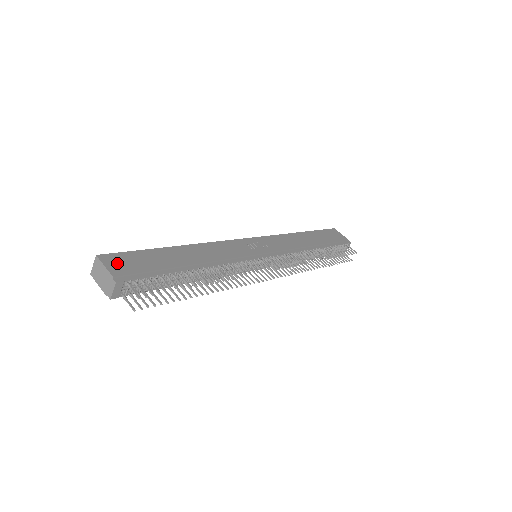
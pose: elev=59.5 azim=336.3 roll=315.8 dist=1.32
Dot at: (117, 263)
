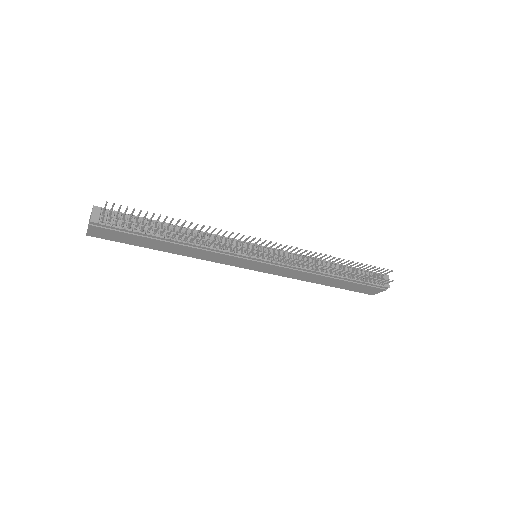
Dot at: occluded
